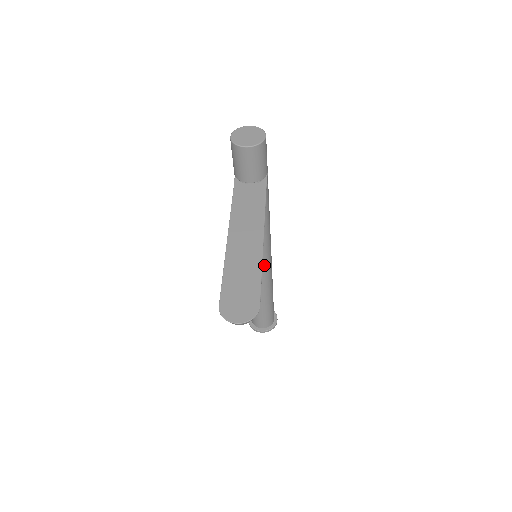
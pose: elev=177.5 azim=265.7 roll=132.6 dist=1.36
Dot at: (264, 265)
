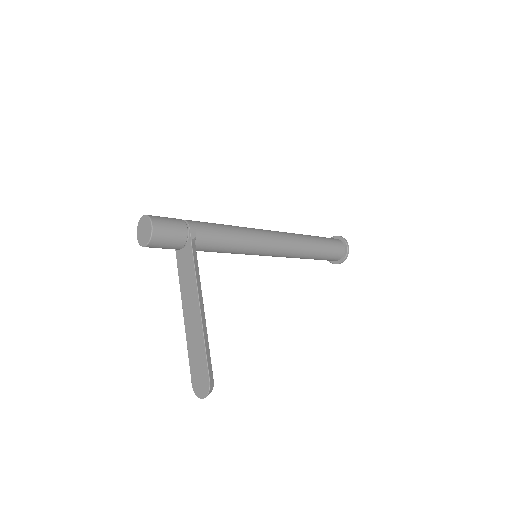
Dot at: (273, 251)
